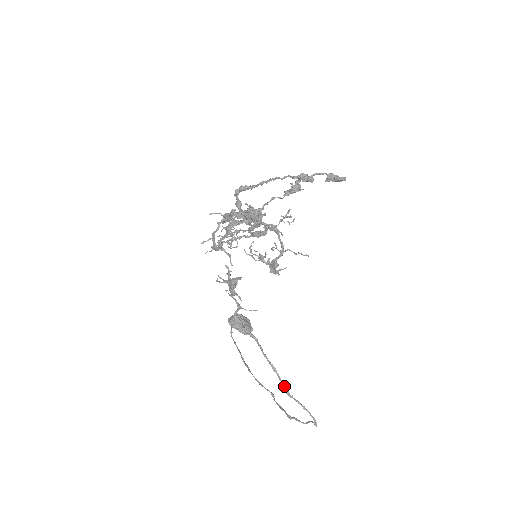
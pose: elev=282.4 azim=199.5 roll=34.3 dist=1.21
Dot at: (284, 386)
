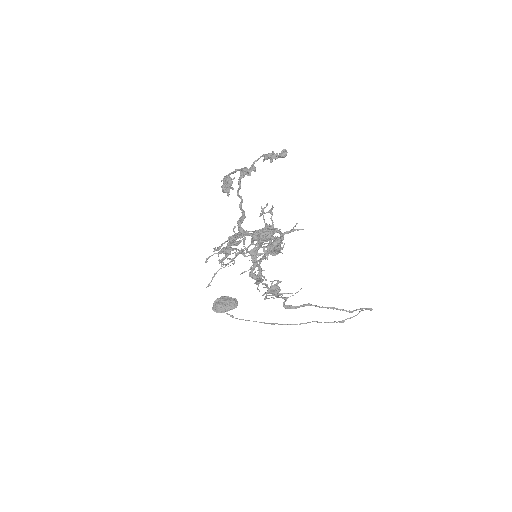
Dot at: (346, 311)
